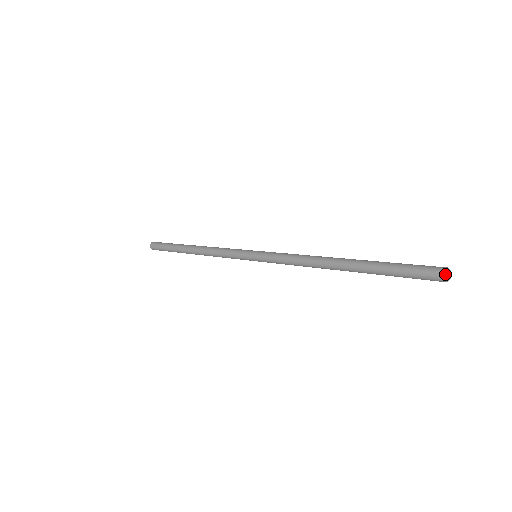
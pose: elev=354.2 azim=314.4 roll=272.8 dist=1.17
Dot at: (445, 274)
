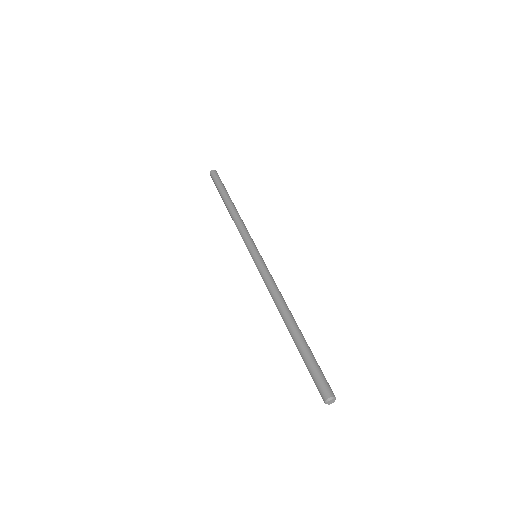
Dot at: (325, 403)
